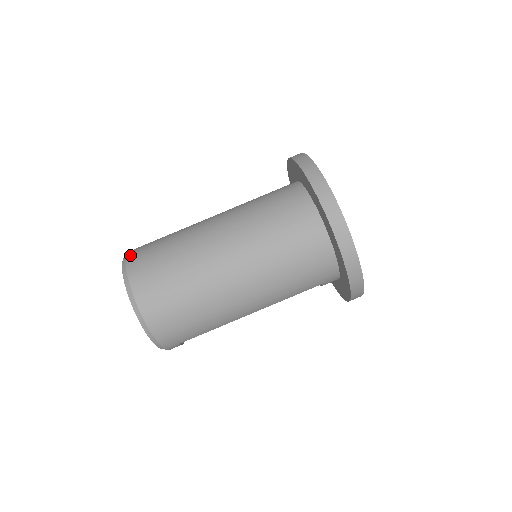
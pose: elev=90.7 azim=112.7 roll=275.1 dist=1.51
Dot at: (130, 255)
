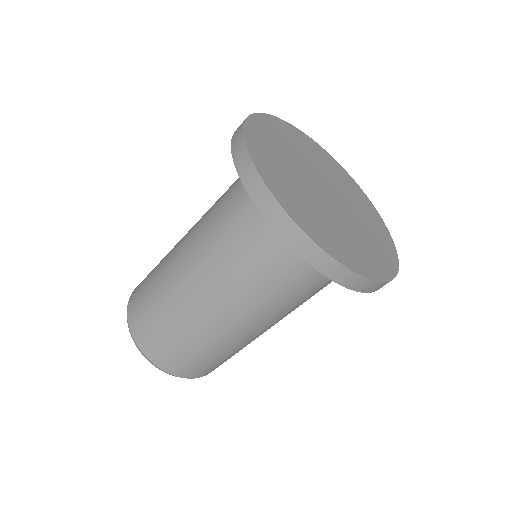
Dot at: (168, 370)
